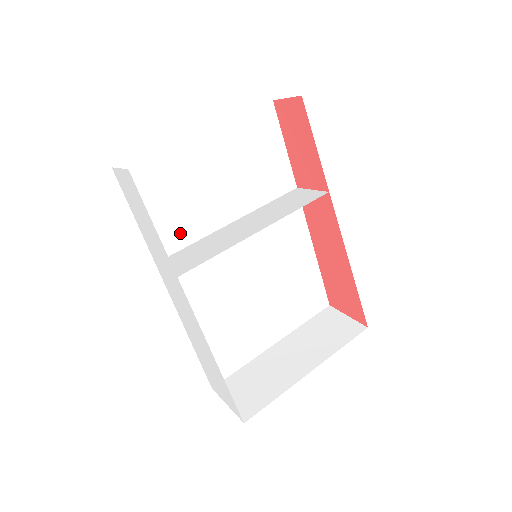
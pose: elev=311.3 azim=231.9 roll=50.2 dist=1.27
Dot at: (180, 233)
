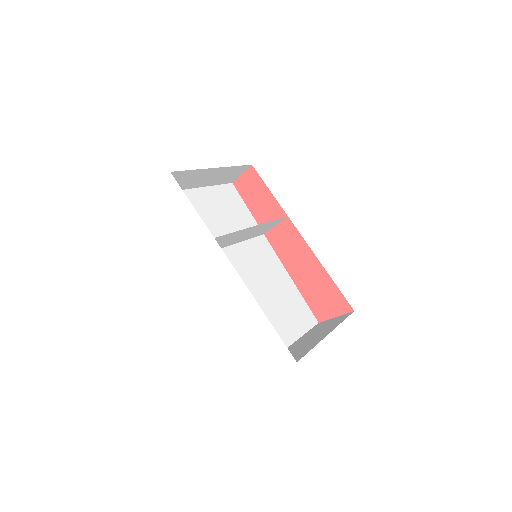
Dot at: occluded
